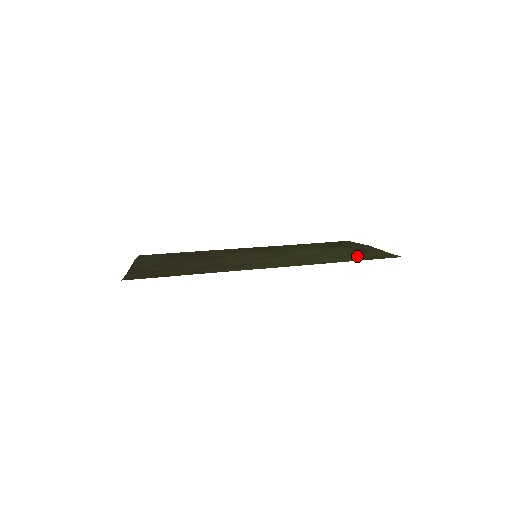
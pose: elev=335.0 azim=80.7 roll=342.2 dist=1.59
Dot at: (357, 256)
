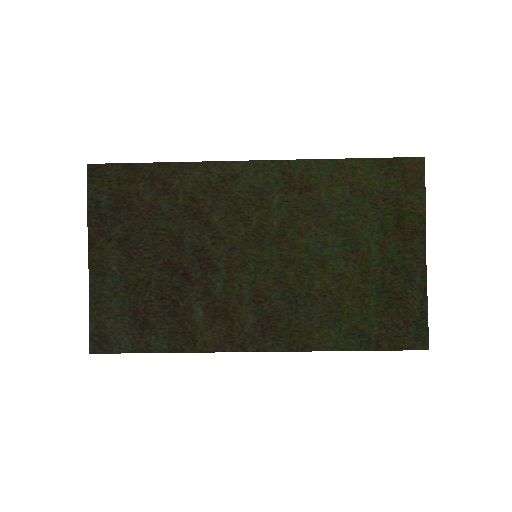
Dot at: (377, 188)
